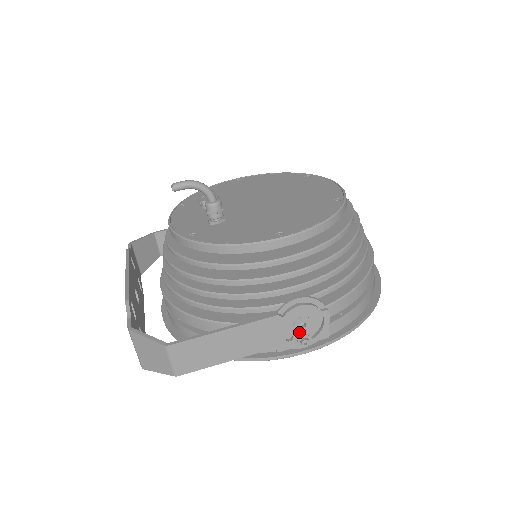
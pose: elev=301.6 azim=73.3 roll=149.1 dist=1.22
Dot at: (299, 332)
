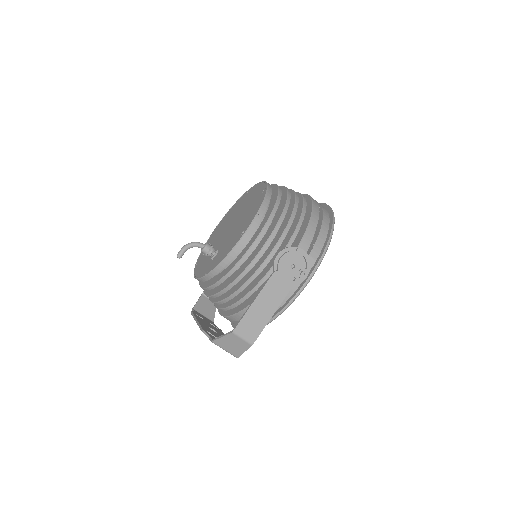
Dot at: (295, 271)
